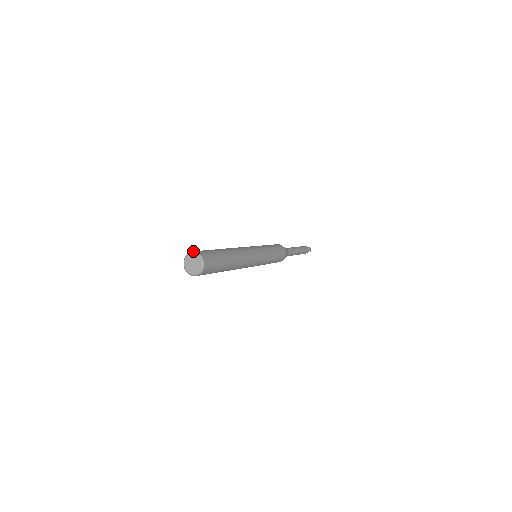
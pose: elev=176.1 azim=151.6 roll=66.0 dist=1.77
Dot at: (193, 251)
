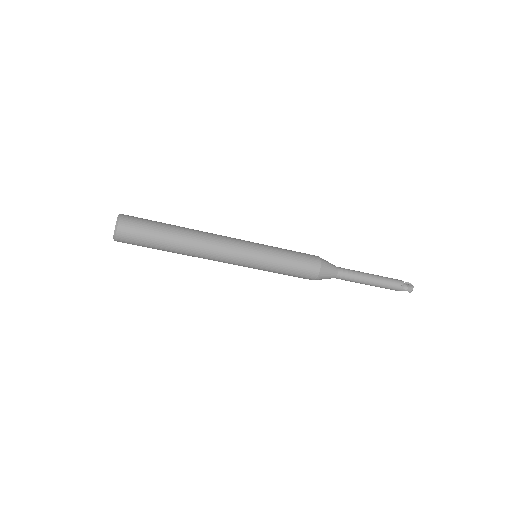
Dot at: (120, 214)
